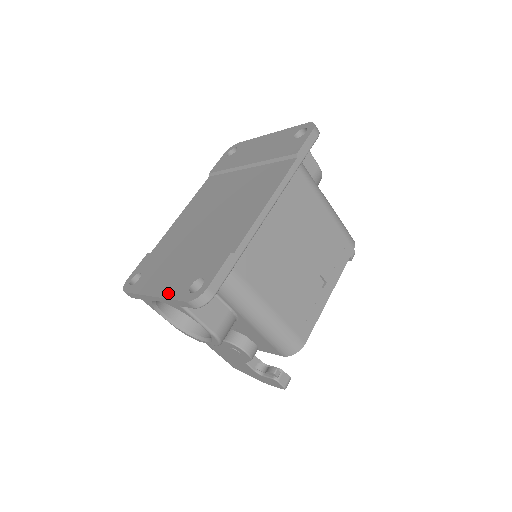
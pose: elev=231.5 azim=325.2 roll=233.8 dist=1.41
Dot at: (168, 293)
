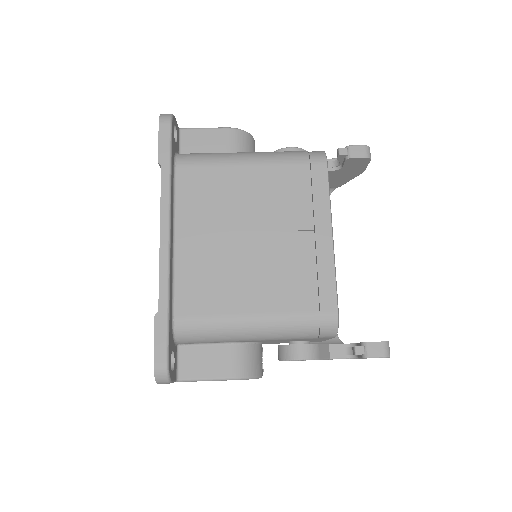
Dot at: occluded
